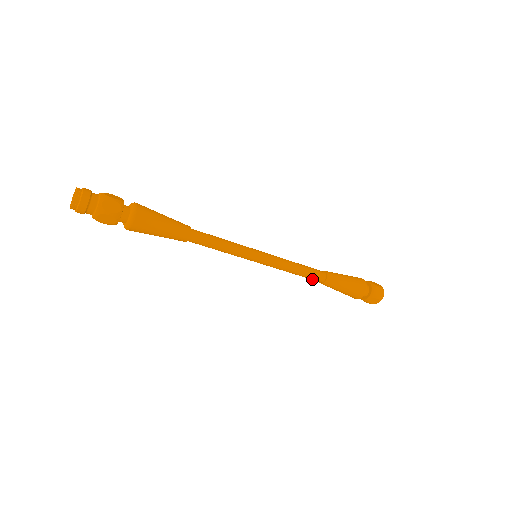
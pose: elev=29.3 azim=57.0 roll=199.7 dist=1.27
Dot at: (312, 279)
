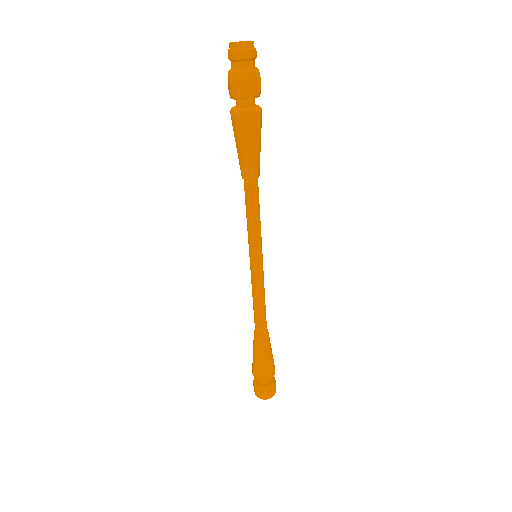
Dot at: (262, 324)
